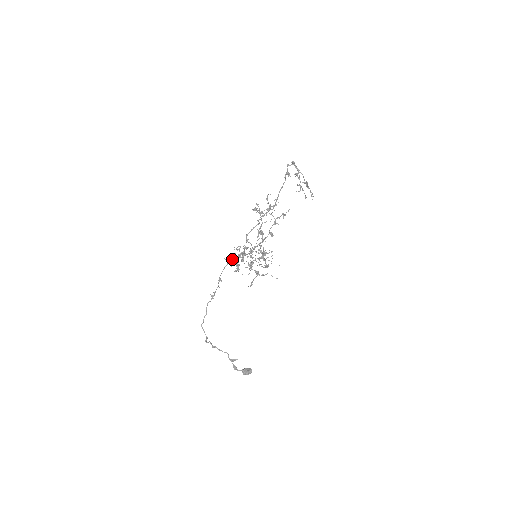
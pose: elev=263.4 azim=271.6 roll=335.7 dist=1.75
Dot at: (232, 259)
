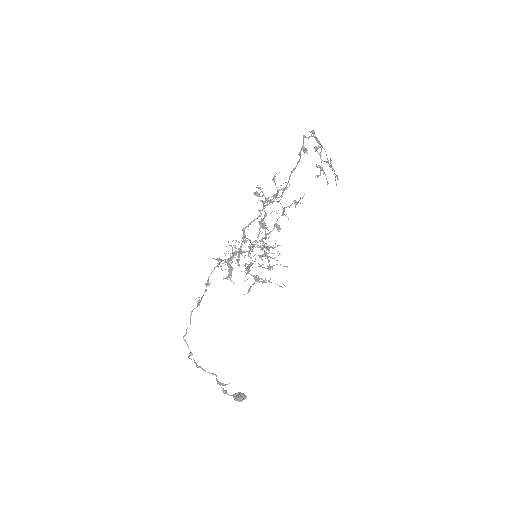
Dot at: (222, 263)
